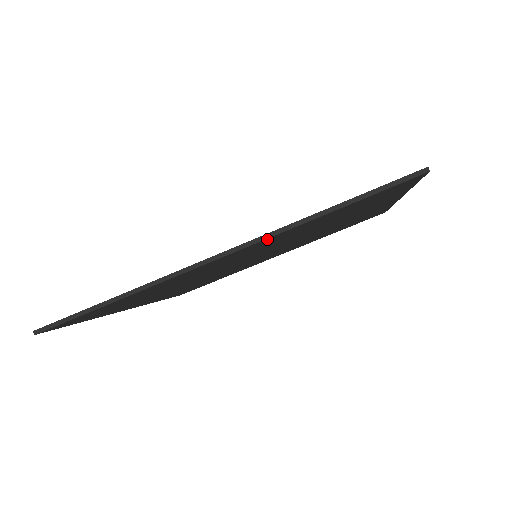
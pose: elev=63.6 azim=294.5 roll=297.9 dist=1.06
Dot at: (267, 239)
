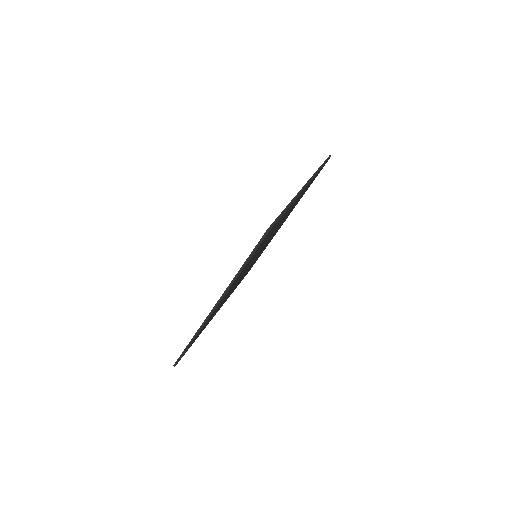
Dot at: occluded
